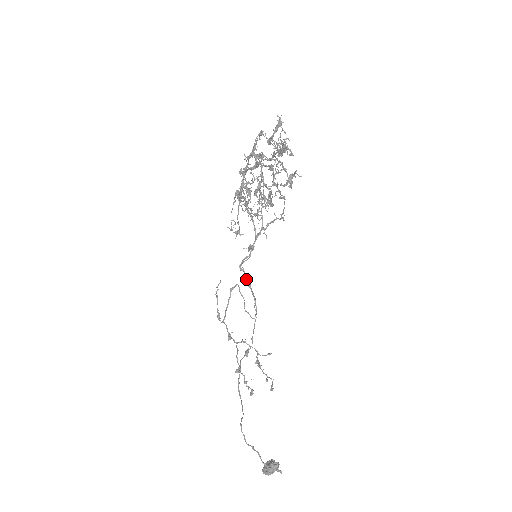
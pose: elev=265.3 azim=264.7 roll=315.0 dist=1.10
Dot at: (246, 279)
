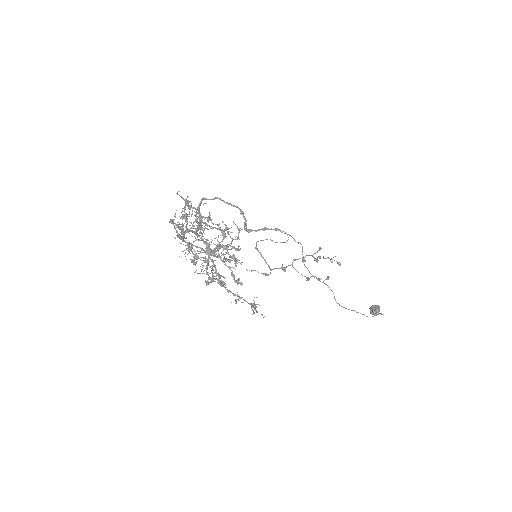
Dot at: (259, 230)
